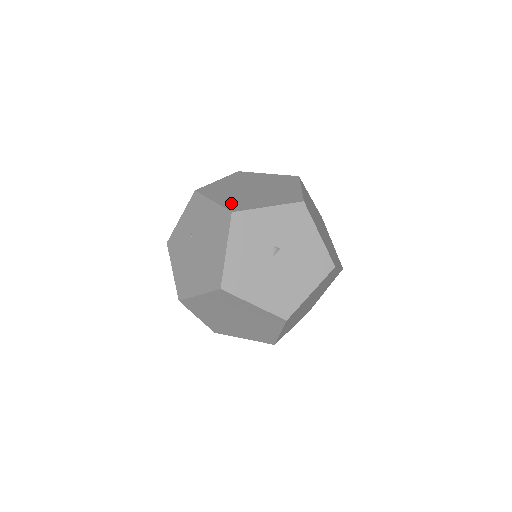
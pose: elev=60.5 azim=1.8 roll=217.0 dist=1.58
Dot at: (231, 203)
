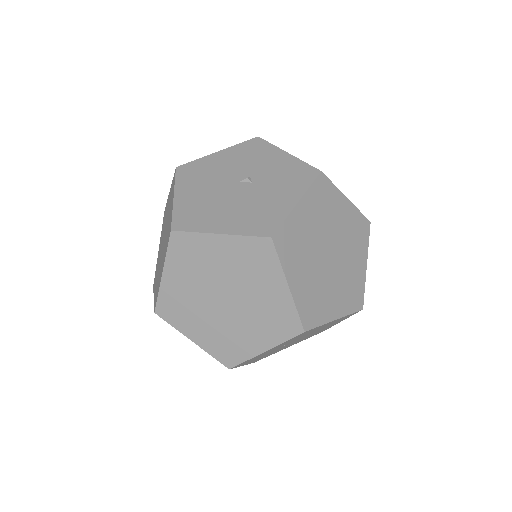
Dot at: occluded
